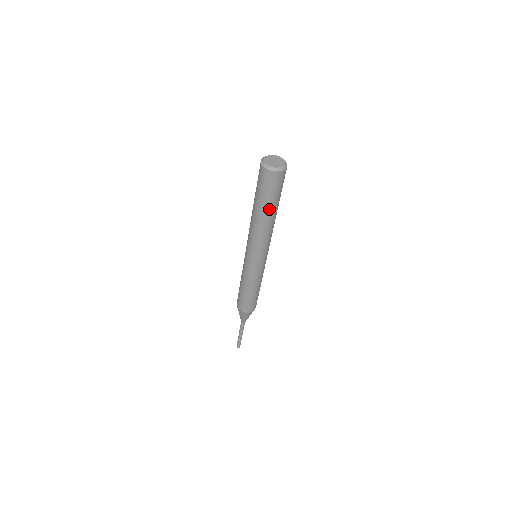
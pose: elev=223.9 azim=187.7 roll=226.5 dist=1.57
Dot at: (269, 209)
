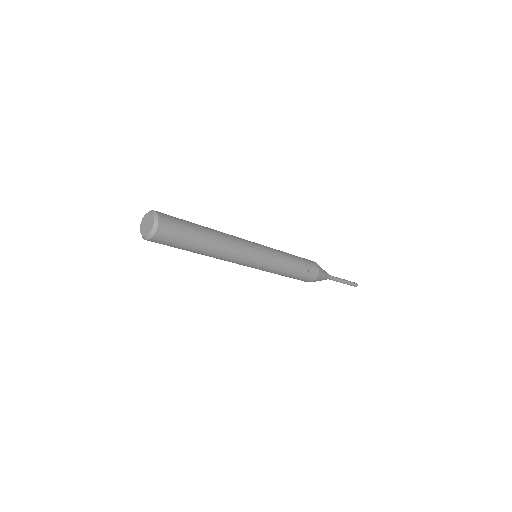
Dot at: occluded
